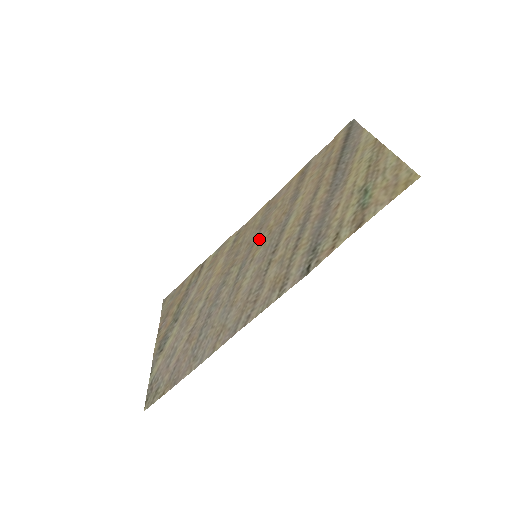
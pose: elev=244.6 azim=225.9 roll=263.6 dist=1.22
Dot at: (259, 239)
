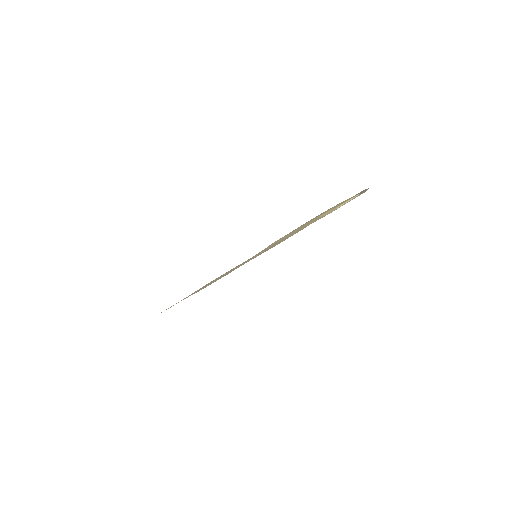
Dot at: (268, 249)
